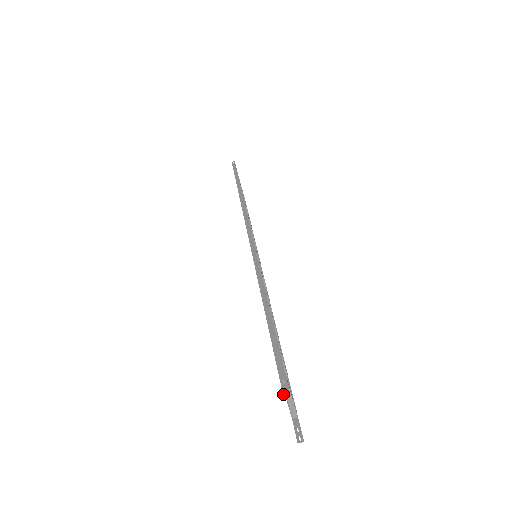
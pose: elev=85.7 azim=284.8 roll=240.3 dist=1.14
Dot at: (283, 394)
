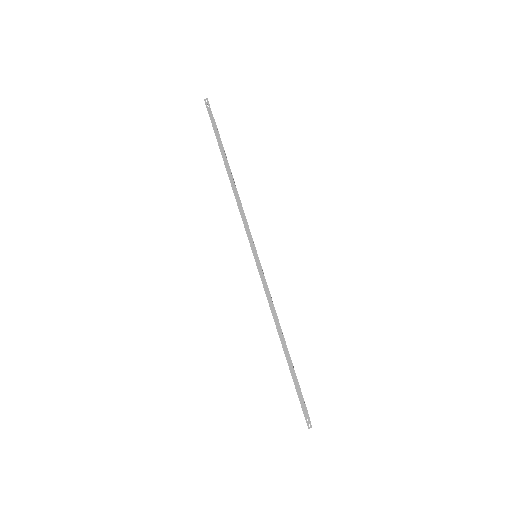
Dot at: occluded
